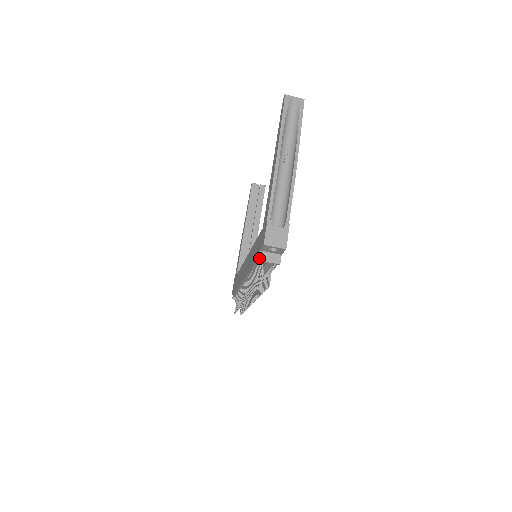
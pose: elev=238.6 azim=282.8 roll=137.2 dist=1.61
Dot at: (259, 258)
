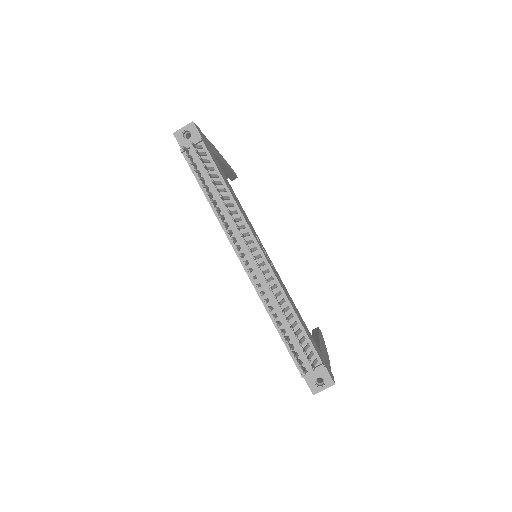
Dot at: (181, 150)
